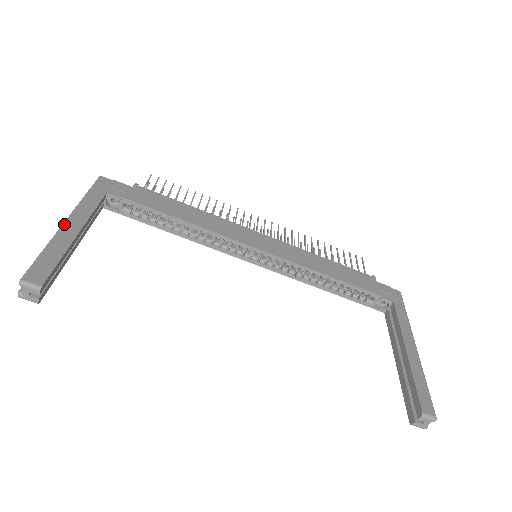
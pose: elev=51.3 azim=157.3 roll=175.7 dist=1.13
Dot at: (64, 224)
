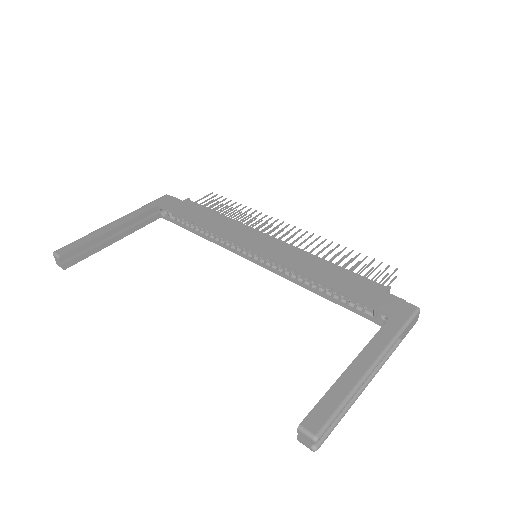
Dot at: (109, 223)
